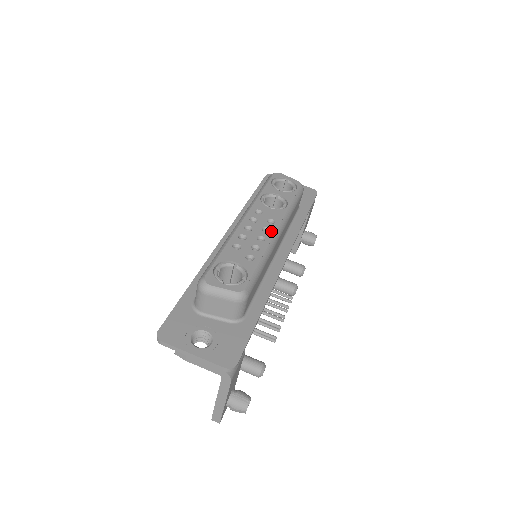
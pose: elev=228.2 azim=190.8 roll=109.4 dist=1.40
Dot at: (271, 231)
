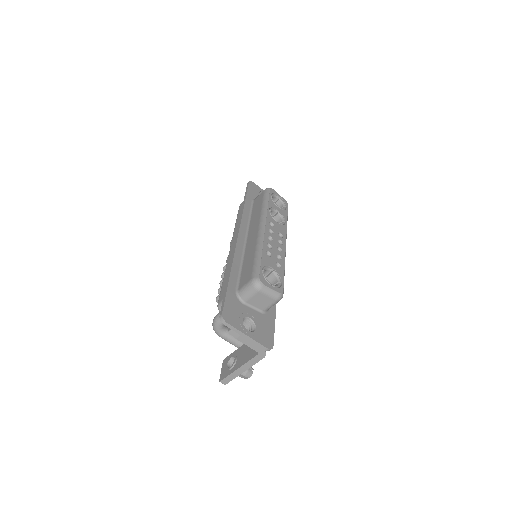
Dot at: (283, 244)
